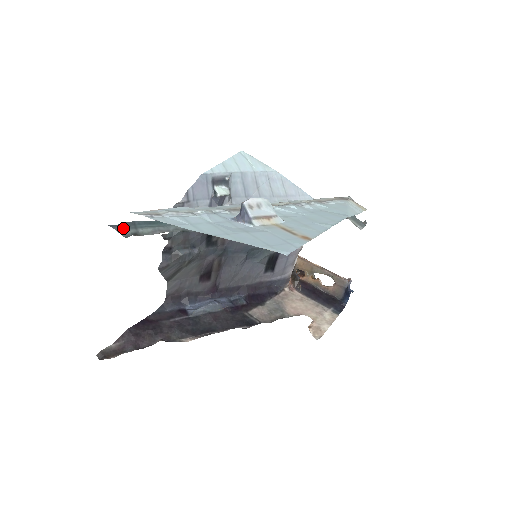
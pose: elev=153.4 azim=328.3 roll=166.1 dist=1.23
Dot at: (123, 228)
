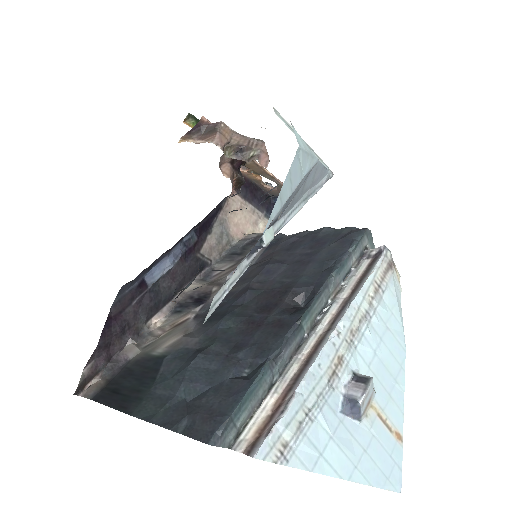
Dot at: (224, 437)
